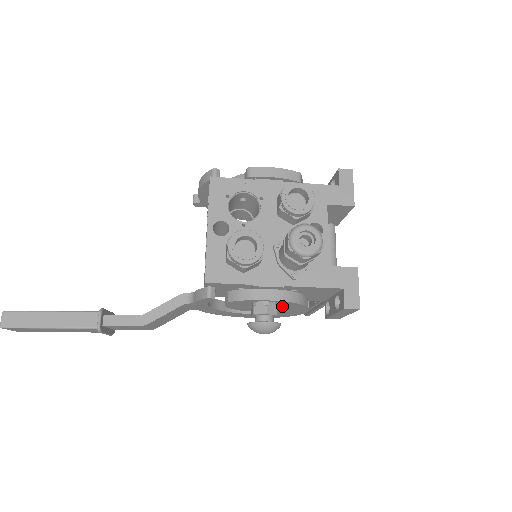
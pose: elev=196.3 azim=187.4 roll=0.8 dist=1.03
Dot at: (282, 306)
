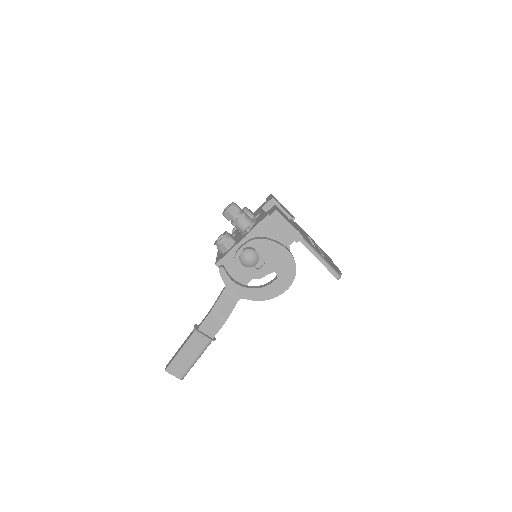
Dot at: (262, 251)
